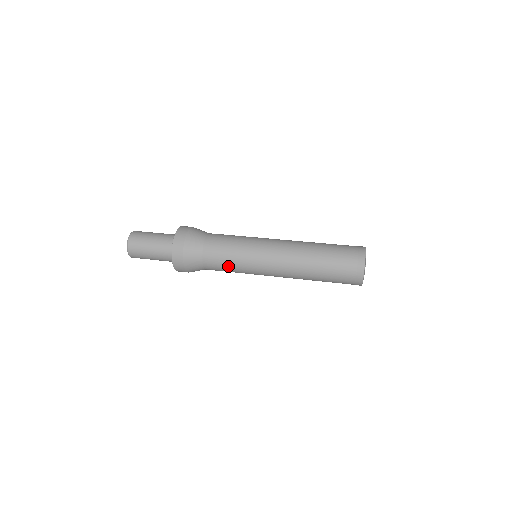
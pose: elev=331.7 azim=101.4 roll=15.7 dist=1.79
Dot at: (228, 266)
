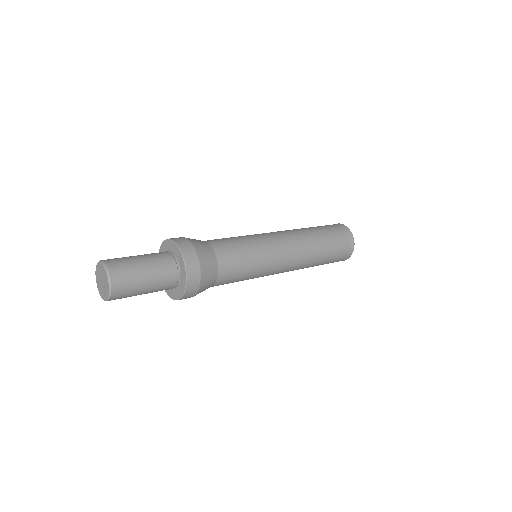
Dot at: (242, 277)
